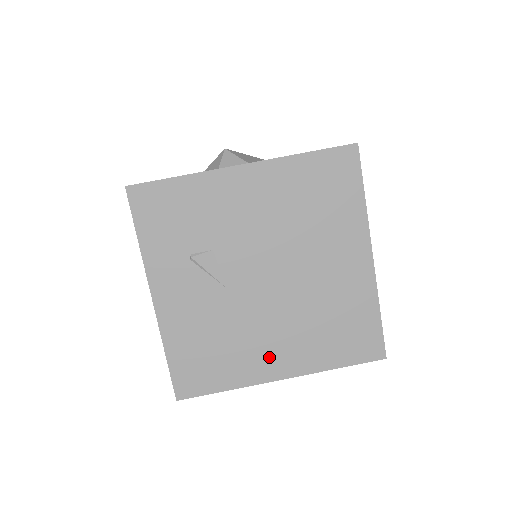
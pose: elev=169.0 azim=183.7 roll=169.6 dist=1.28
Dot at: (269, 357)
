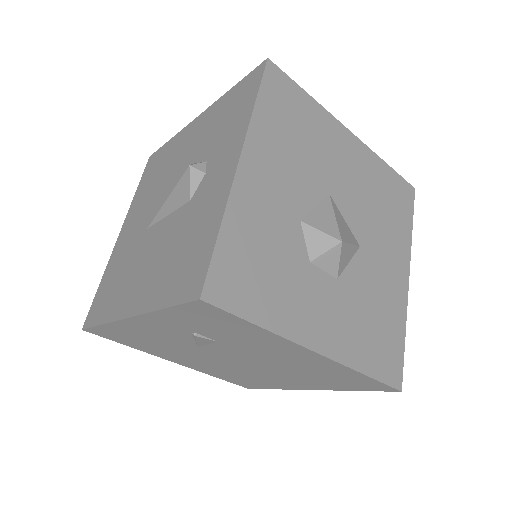
Dot at: (180, 359)
